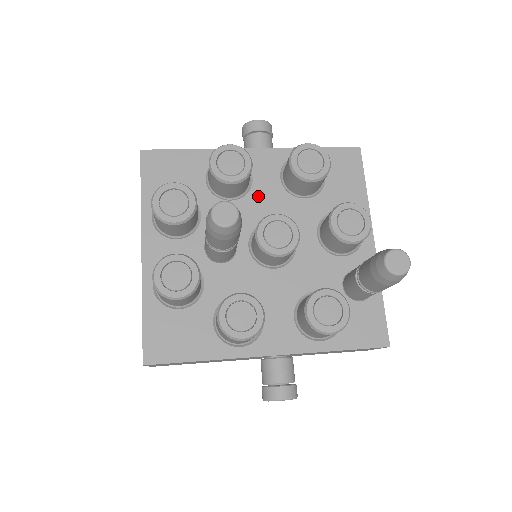
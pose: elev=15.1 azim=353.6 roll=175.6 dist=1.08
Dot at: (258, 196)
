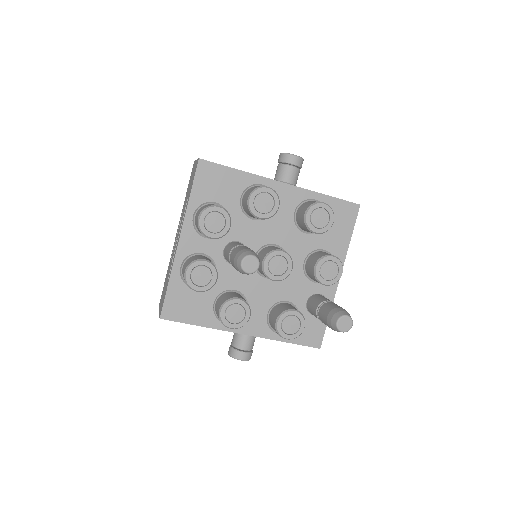
Dot at: (274, 222)
